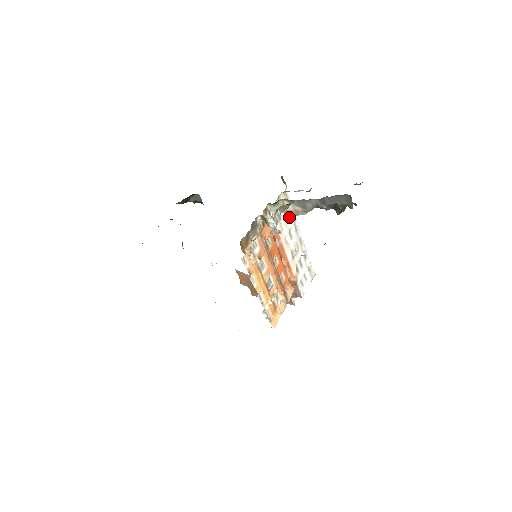
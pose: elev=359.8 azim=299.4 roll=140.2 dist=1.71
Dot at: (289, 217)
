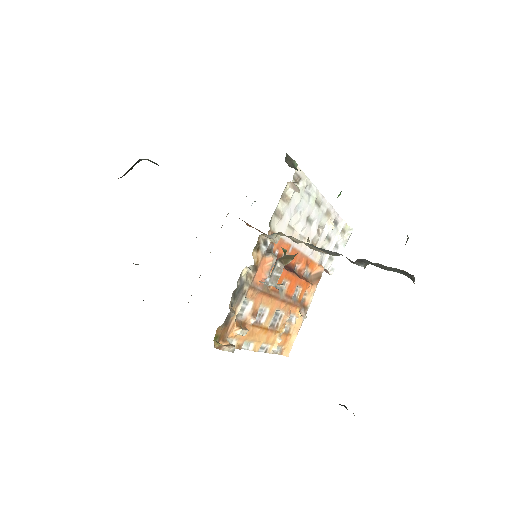
Dot at: (305, 202)
